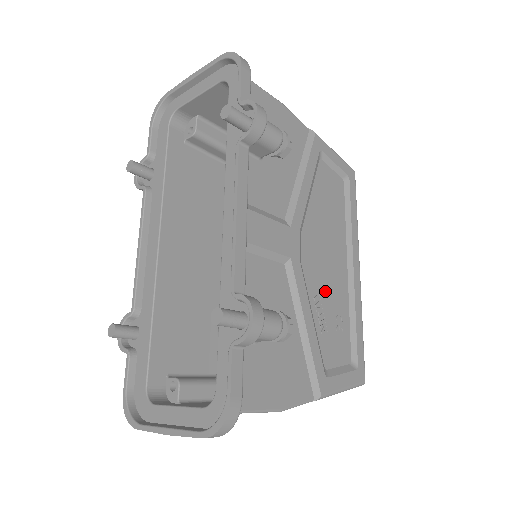
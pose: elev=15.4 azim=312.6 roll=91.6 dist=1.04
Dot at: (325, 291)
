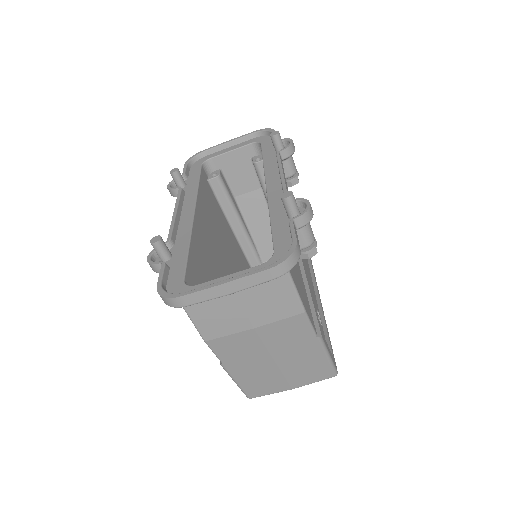
Dot at: occluded
